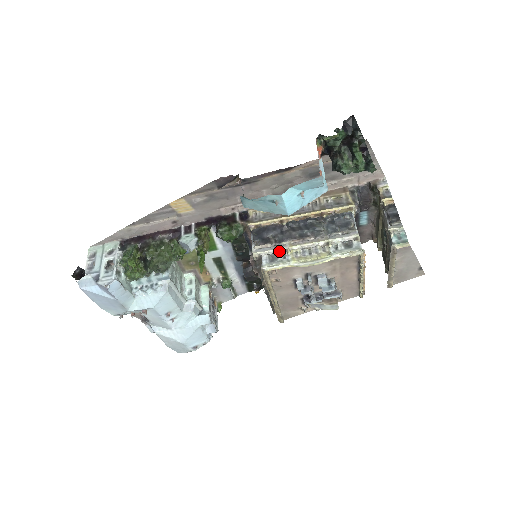
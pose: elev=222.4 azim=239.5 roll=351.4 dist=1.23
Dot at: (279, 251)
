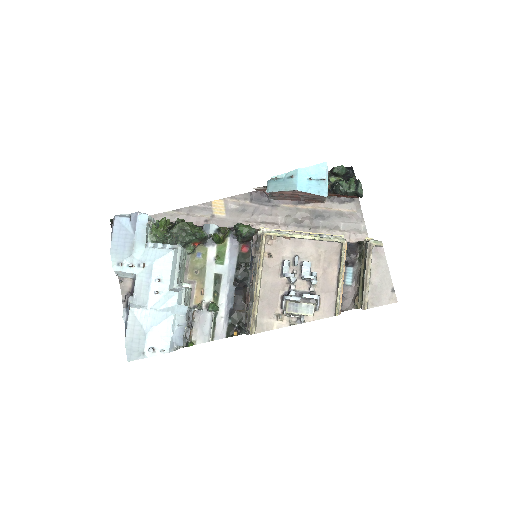
Dot at: occluded
